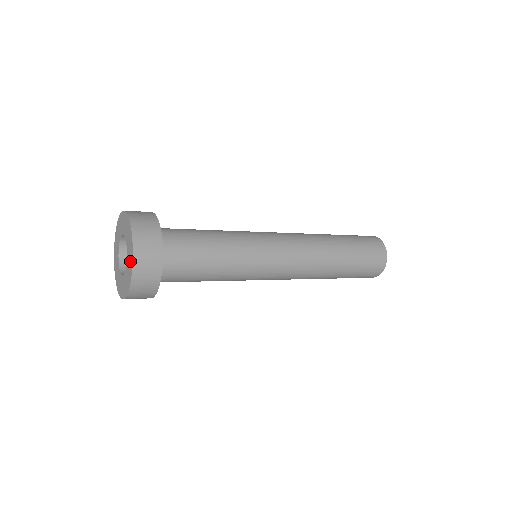
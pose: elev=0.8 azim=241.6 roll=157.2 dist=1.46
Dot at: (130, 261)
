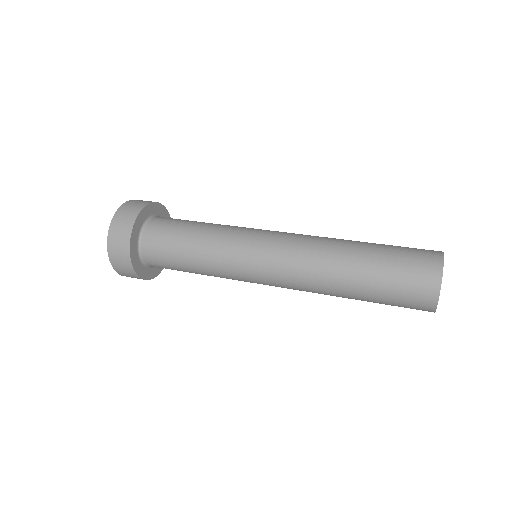
Dot at: occluded
